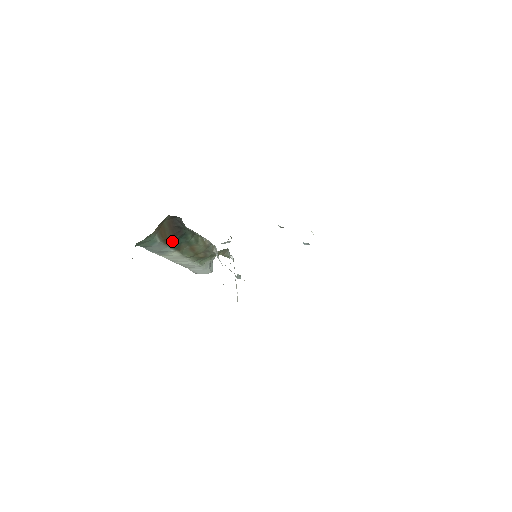
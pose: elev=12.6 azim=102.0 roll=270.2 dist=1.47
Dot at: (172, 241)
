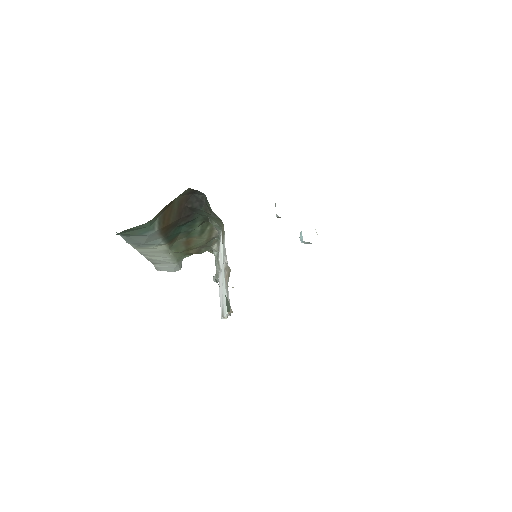
Dot at: (170, 229)
